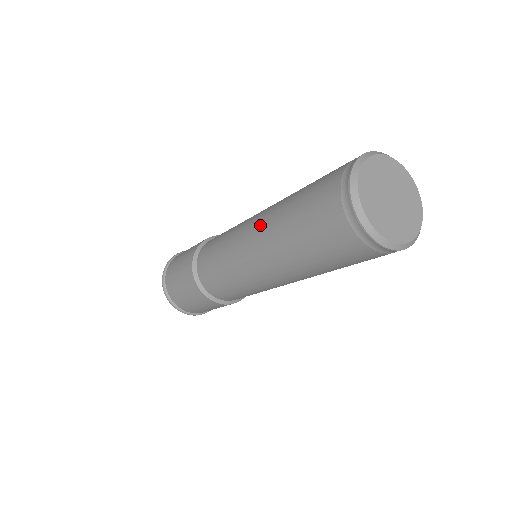
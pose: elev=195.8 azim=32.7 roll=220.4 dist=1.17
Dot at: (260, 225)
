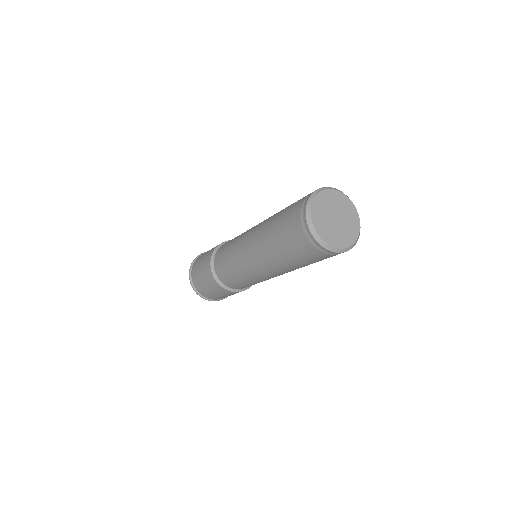
Dot at: (254, 243)
